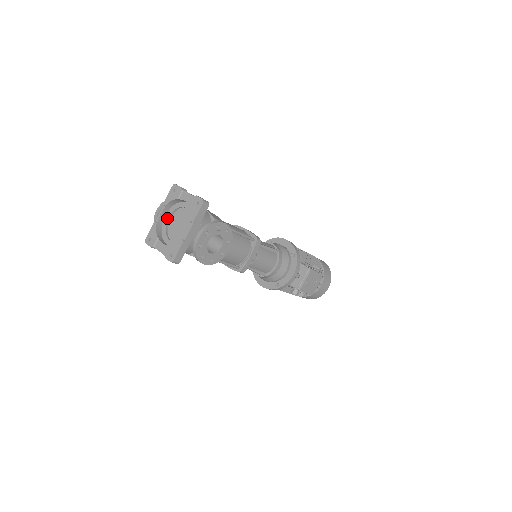
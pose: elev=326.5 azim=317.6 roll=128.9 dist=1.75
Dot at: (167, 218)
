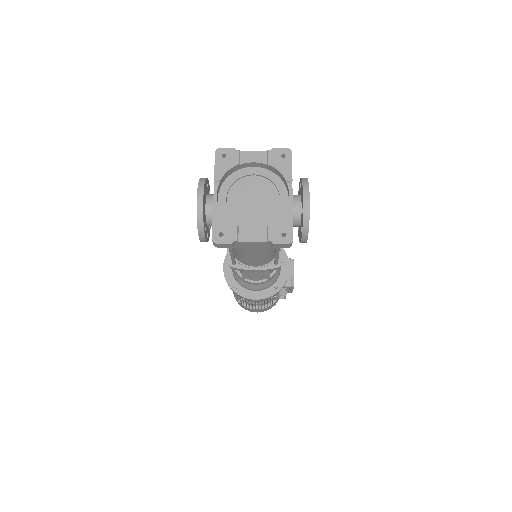
Dot at: (225, 200)
